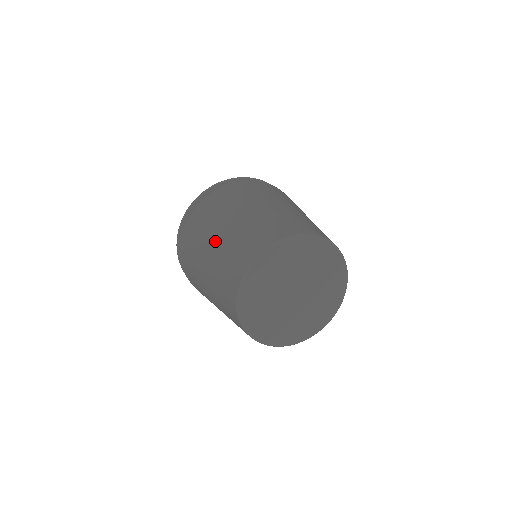
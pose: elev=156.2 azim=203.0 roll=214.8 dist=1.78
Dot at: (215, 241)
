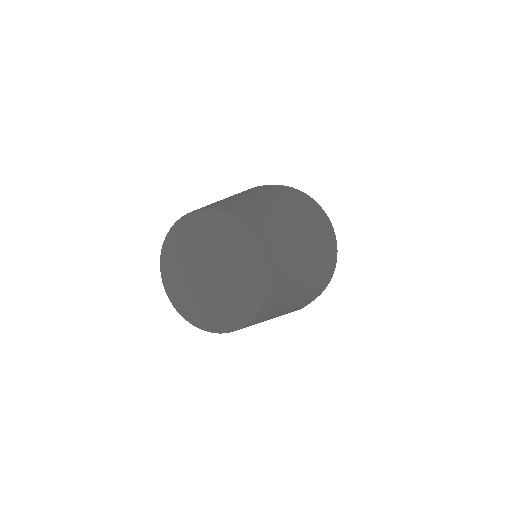
Dot at: (225, 198)
